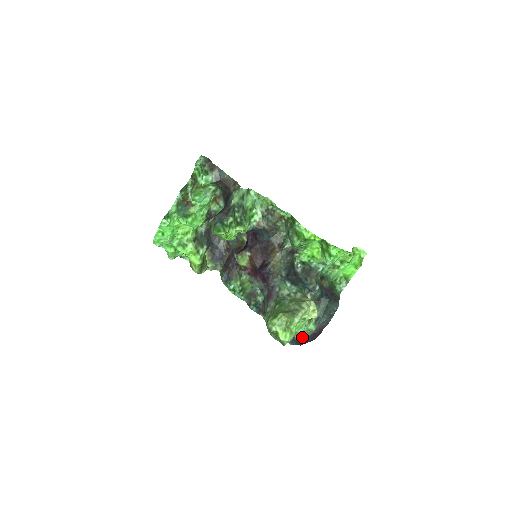
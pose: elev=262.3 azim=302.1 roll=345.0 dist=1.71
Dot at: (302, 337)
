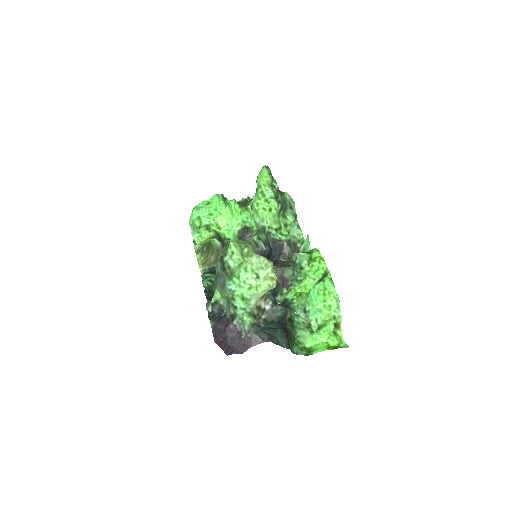
Dot at: (233, 307)
